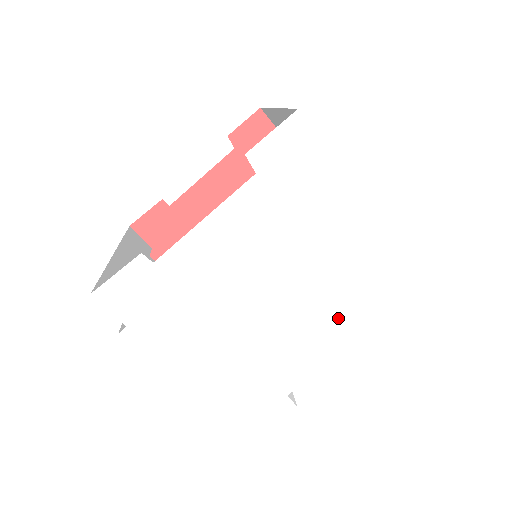
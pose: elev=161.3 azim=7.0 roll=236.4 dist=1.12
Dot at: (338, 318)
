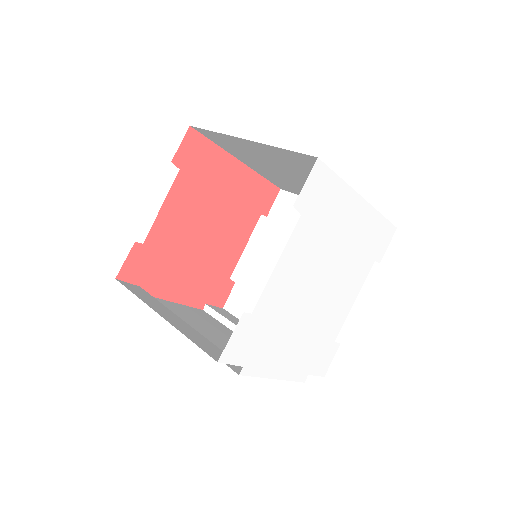
Dot at: (353, 277)
